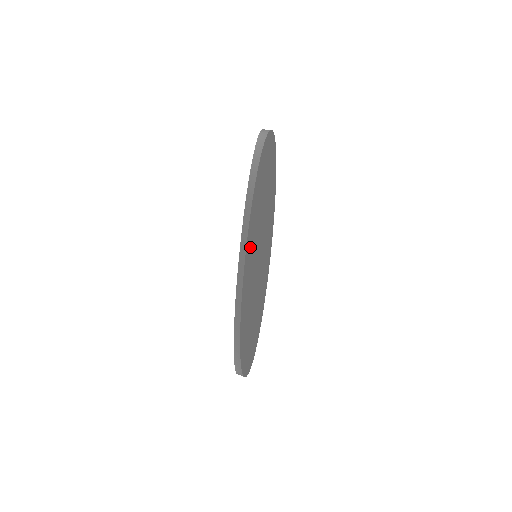
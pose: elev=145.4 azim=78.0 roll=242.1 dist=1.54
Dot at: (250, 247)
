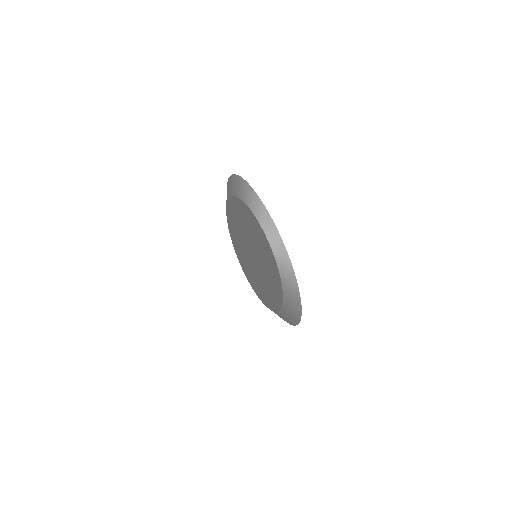
Dot at: occluded
